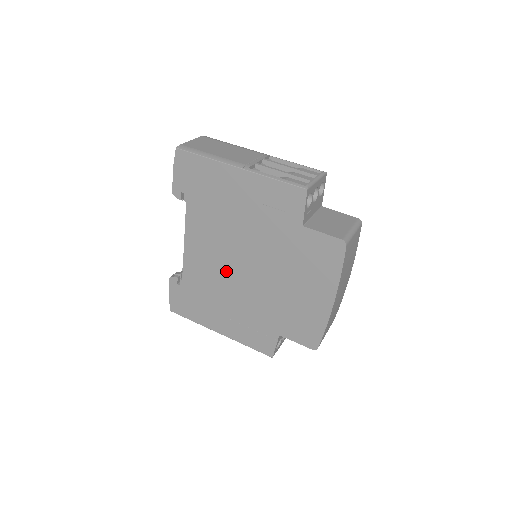
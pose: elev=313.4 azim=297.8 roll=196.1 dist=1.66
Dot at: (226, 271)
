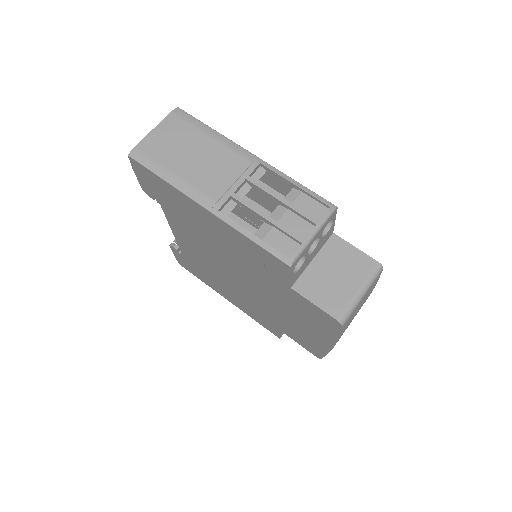
Dot at: (220, 271)
